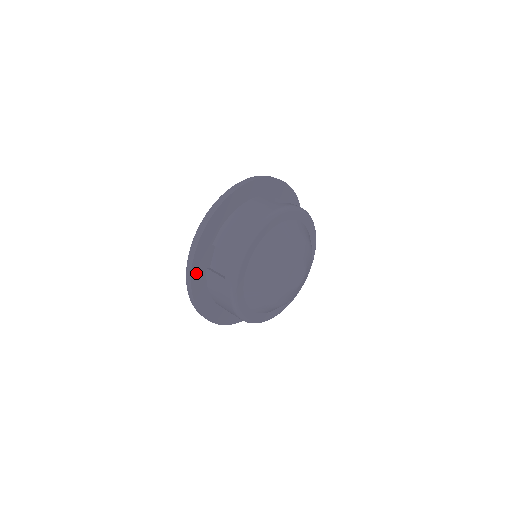
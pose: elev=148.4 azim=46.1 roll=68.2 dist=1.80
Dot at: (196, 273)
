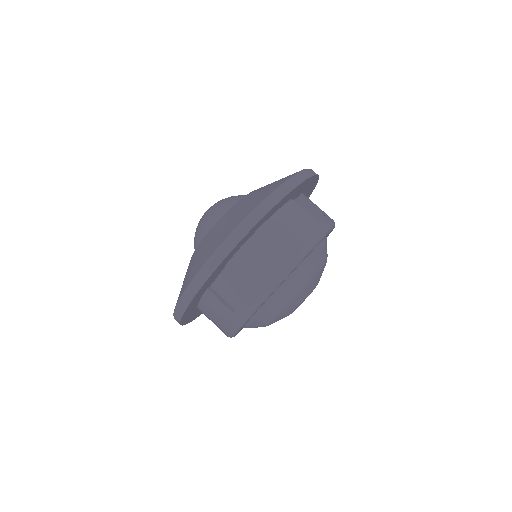
Dot at: (195, 298)
